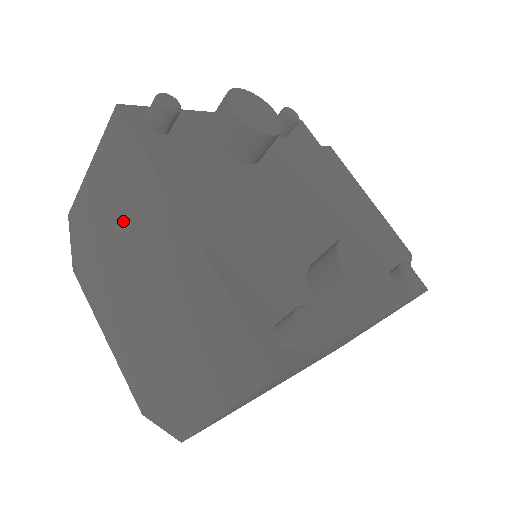
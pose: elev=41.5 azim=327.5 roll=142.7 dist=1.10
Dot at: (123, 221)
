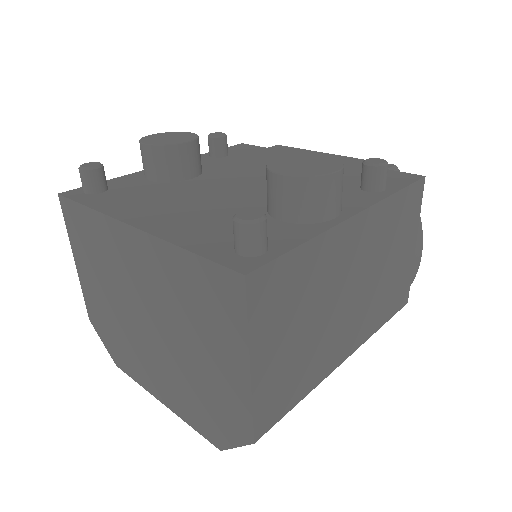
Dot at: (108, 278)
